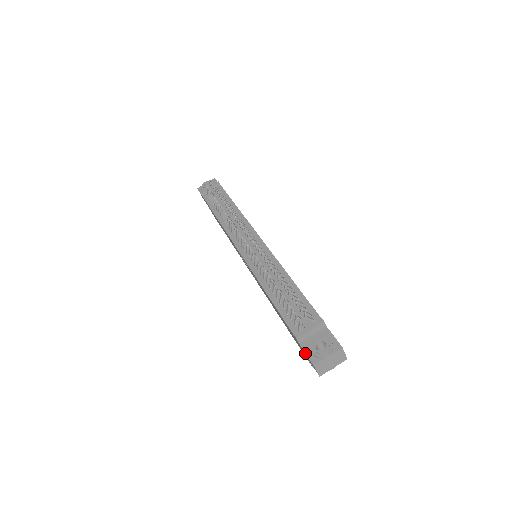
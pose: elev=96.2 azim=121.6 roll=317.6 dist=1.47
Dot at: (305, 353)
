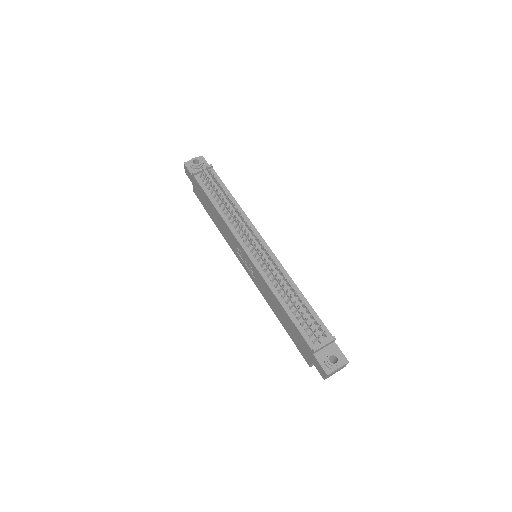
Dot at: (319, 363)
